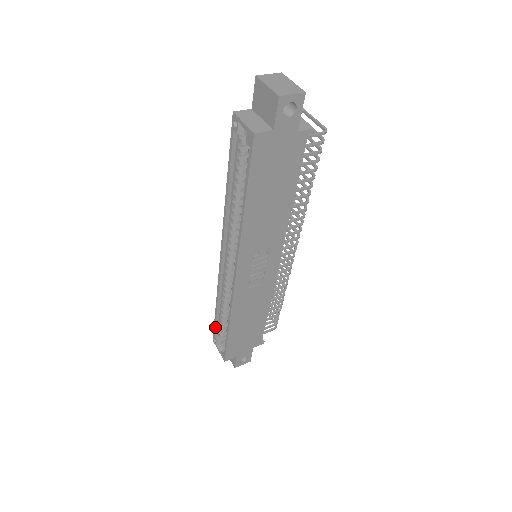
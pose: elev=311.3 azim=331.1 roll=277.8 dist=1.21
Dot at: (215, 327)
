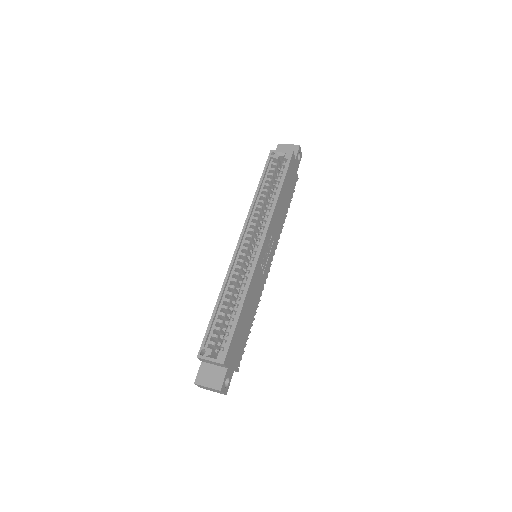
Dot at: (208, 332)
